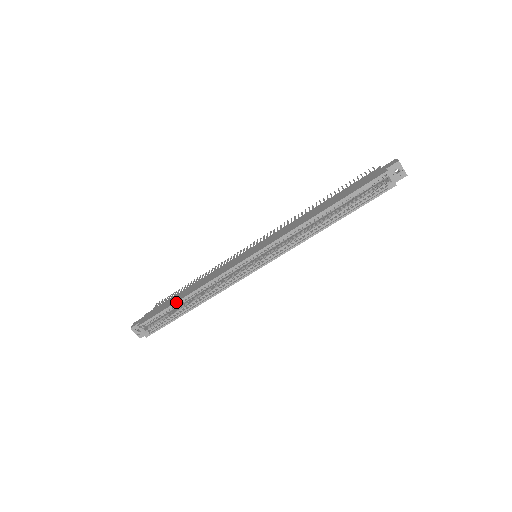
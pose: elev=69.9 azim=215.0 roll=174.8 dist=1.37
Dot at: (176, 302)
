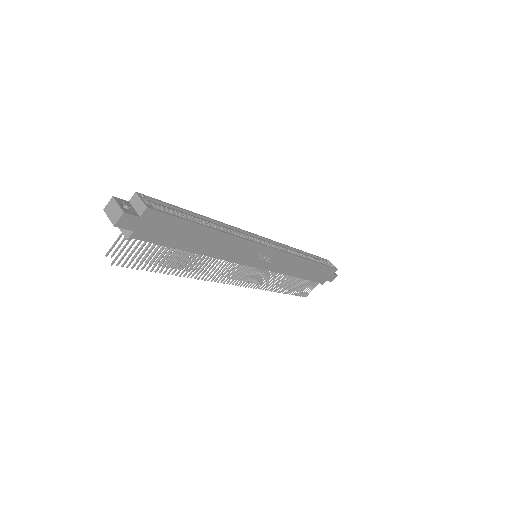
Dot at: occluded
